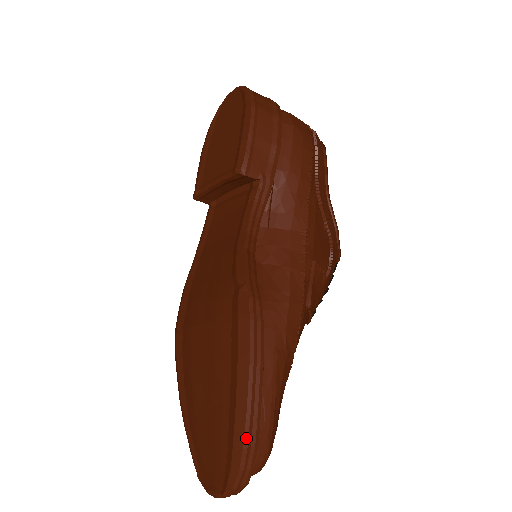
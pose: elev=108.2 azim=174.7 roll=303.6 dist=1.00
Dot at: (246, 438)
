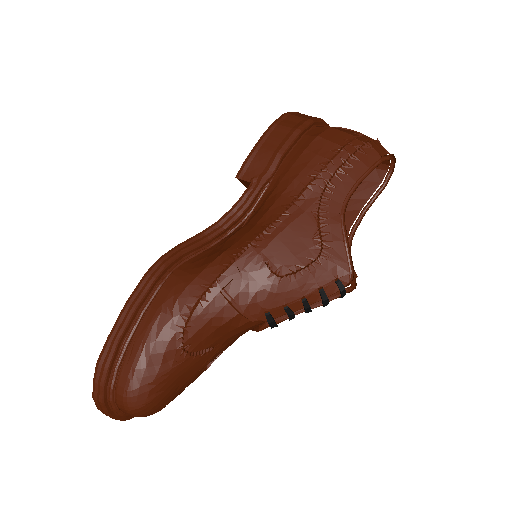
Dot at: (101, 356)
